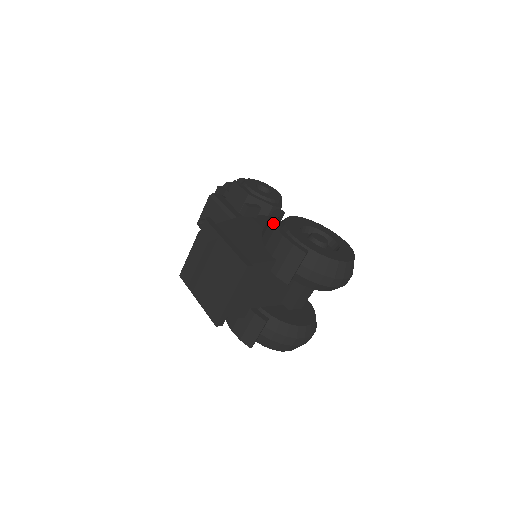
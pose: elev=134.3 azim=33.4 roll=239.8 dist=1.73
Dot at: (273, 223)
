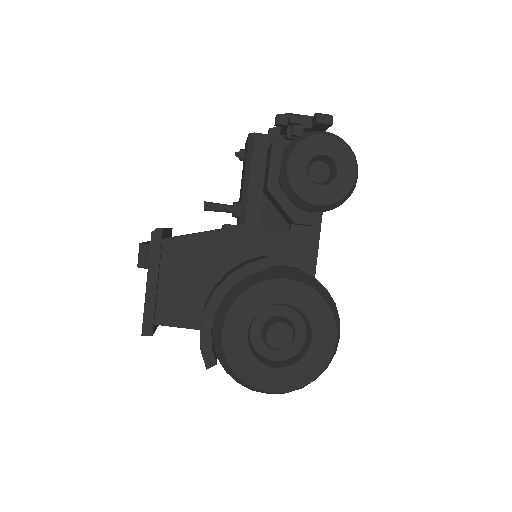
Dot at: (209, 298)
